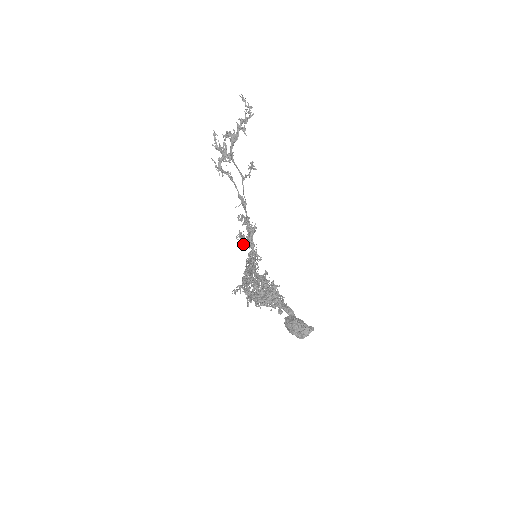
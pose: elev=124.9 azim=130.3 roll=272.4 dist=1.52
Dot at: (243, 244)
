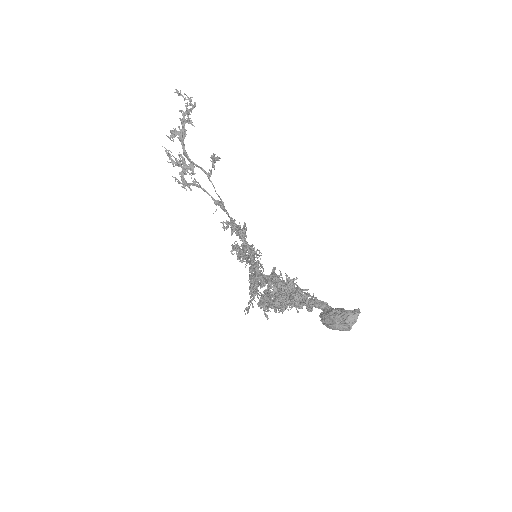
Dot at: (239, 254)
